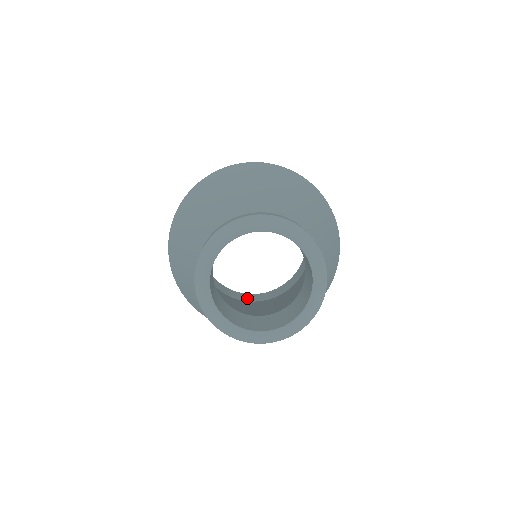
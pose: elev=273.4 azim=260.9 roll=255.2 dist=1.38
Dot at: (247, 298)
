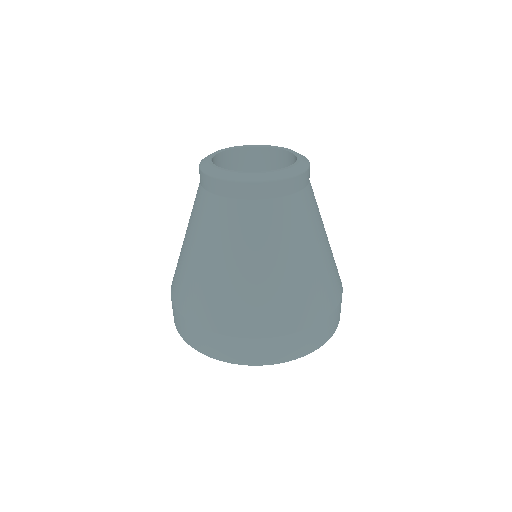
Dot at: occluded
